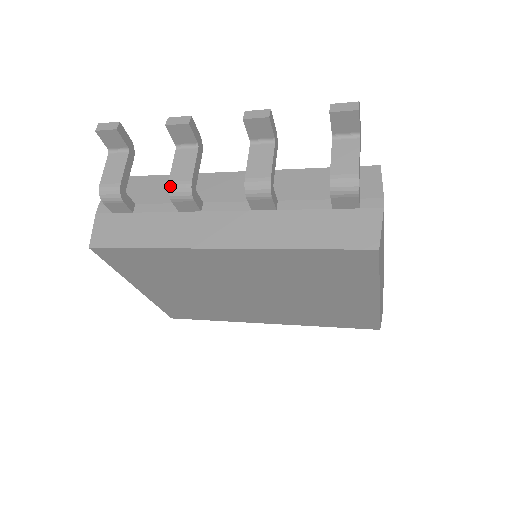
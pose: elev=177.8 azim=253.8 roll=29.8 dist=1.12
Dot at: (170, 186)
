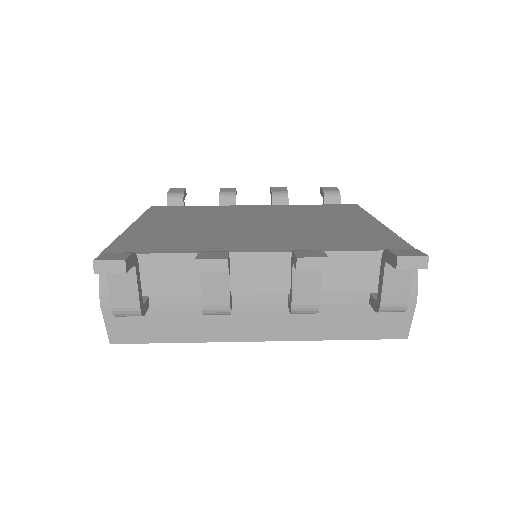
Dot at: (205, 311)
